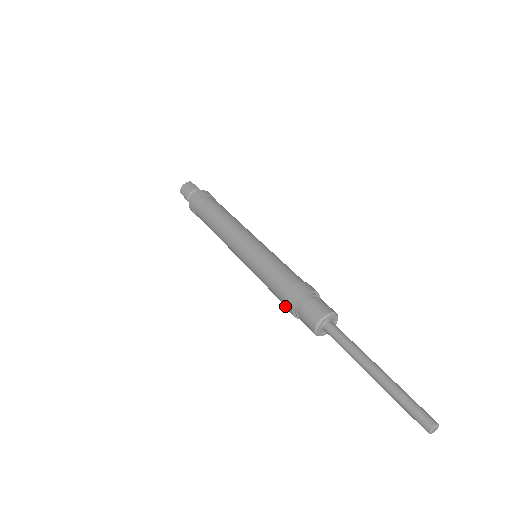
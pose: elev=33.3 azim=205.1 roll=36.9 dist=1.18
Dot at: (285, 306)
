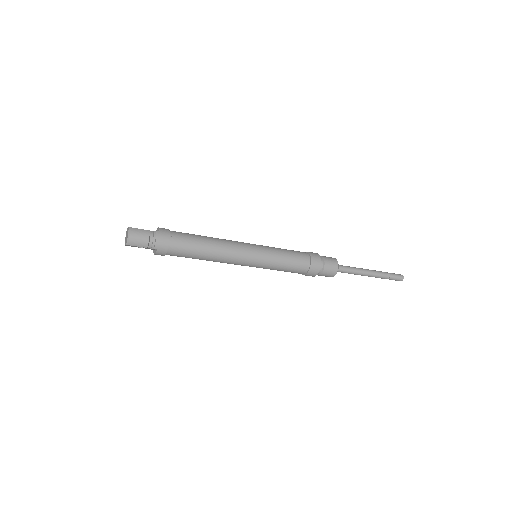
Dot at: (308, 275)
